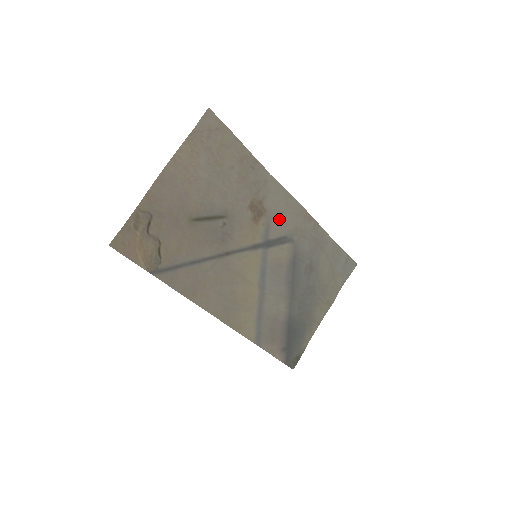
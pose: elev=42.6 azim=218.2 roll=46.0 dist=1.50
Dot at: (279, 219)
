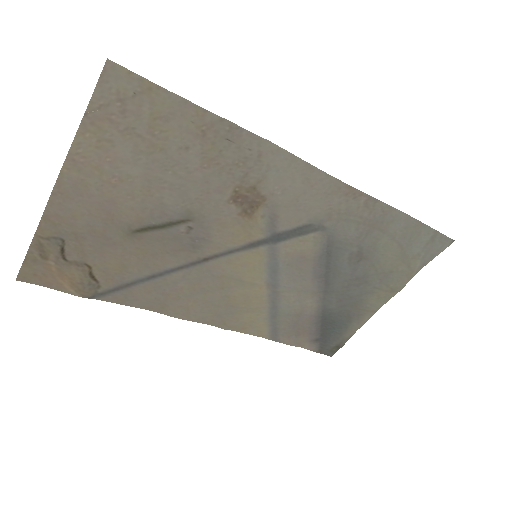
Dot at: (294, 204)
